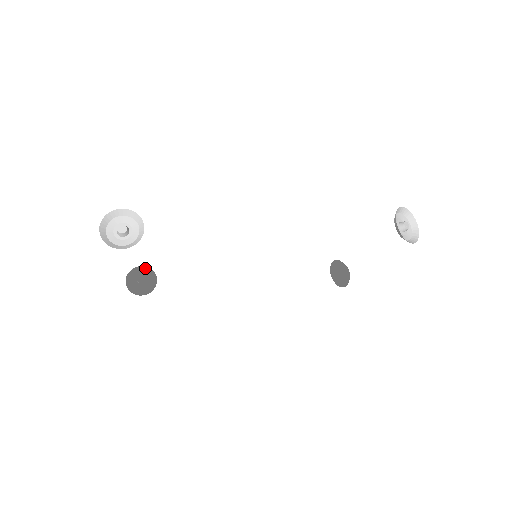
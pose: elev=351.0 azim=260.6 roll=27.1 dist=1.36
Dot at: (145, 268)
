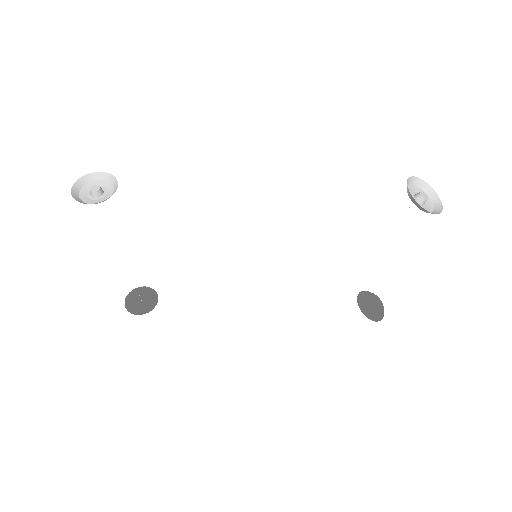
Dot at: (147, 287)
